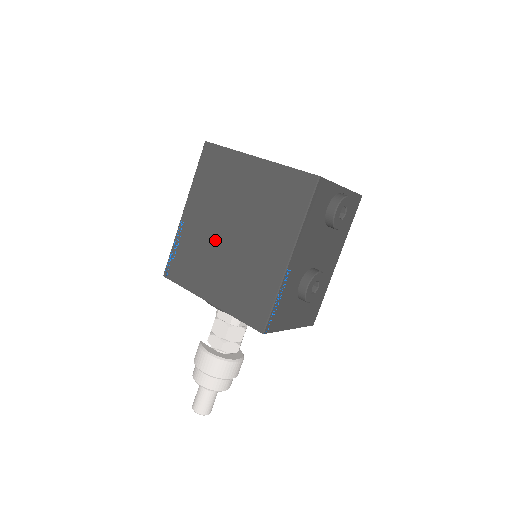
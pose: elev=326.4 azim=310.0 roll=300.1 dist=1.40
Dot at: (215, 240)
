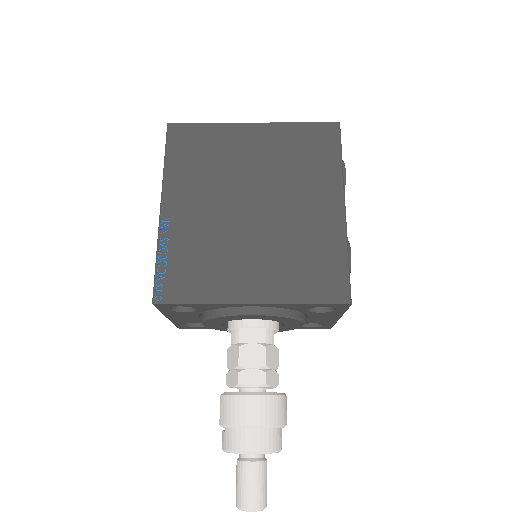
Dot at: (230, 224)
